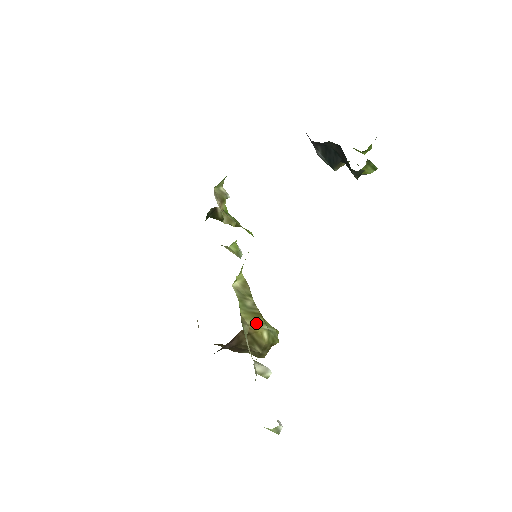
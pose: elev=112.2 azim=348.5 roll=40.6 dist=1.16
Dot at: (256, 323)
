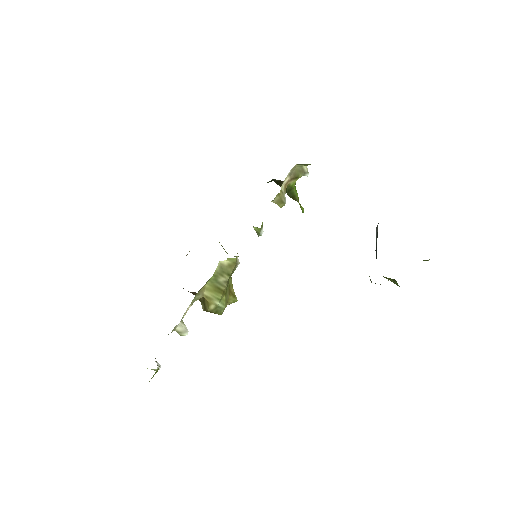
Dot at: (212, 296)
